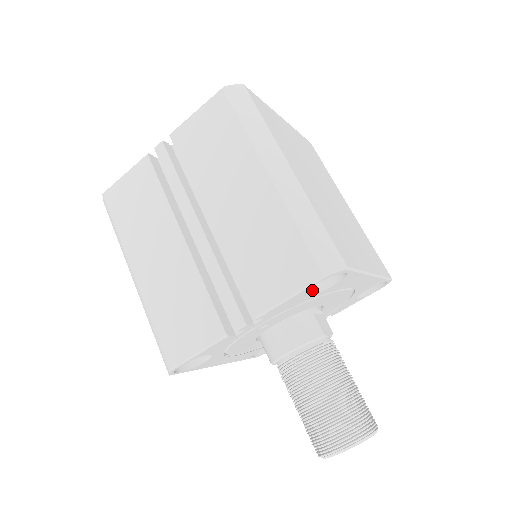
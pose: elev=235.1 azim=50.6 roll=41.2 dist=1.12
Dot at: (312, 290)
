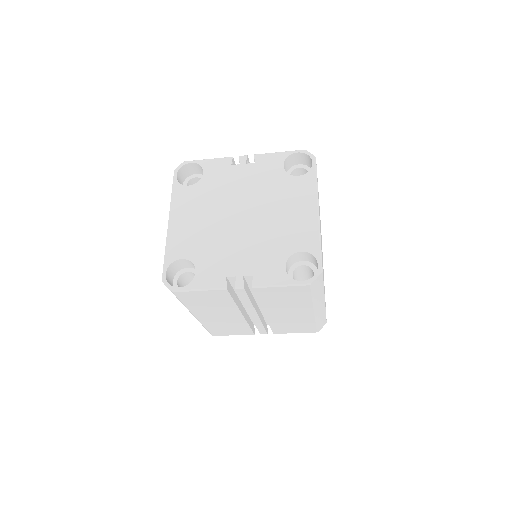
Dot at: occluded
